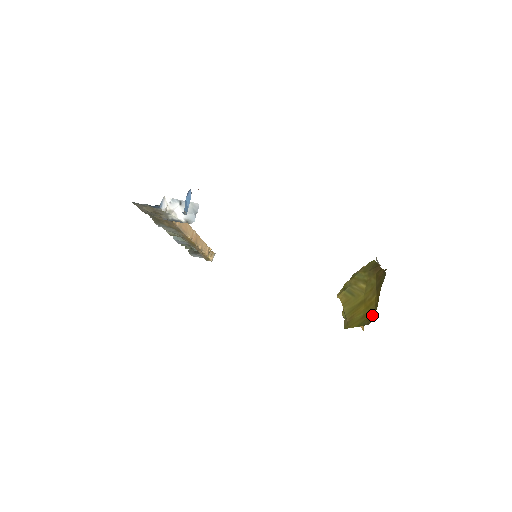
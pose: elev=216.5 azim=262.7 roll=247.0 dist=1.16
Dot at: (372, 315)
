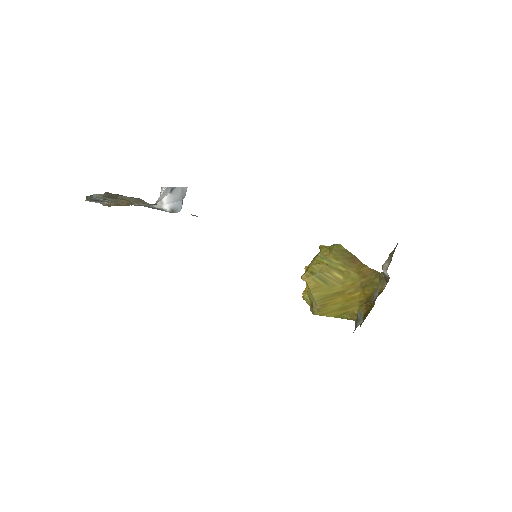
Dot at: (356, 311)
